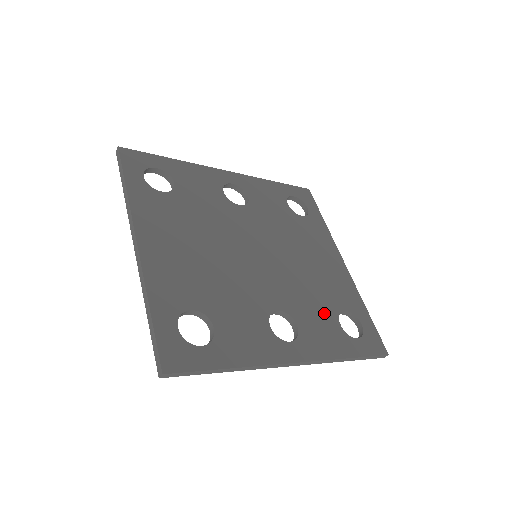
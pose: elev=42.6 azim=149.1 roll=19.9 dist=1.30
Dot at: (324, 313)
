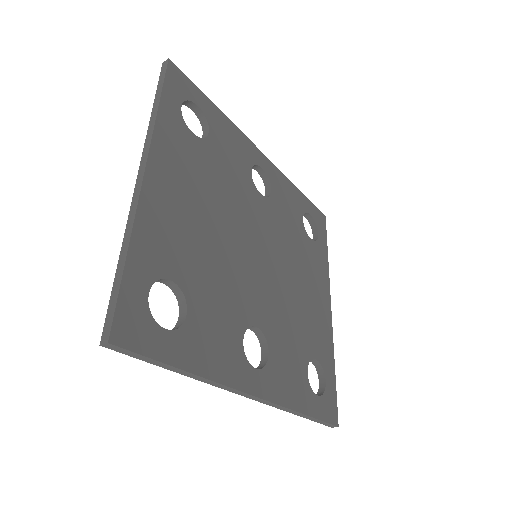
Dot at: (297, 352)
